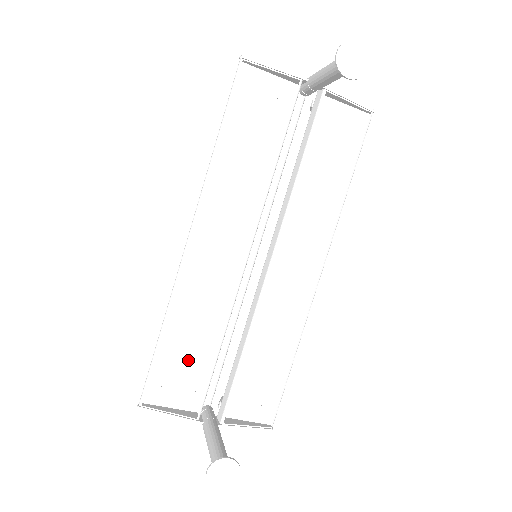
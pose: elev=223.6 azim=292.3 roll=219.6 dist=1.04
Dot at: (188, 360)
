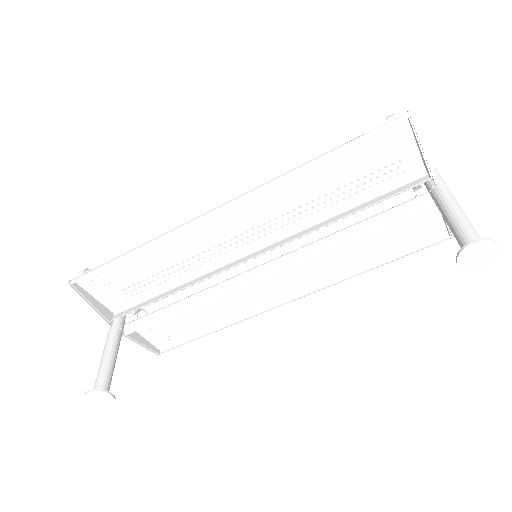
Dot at: (136, 280)
